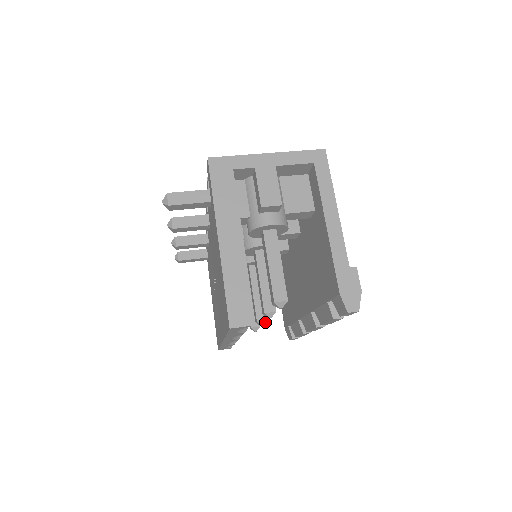
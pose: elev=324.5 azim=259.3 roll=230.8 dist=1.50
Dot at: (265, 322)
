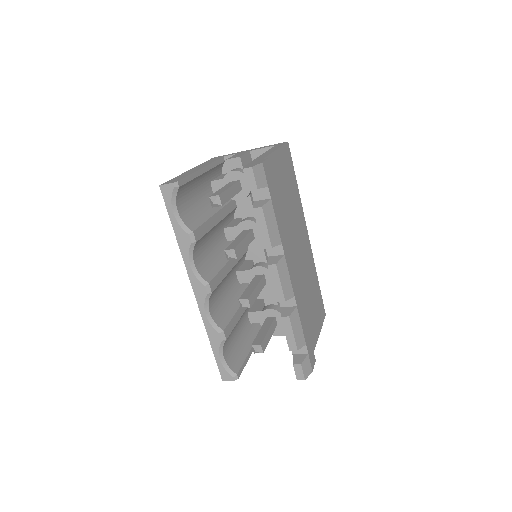
Dot at: (246, 301)
